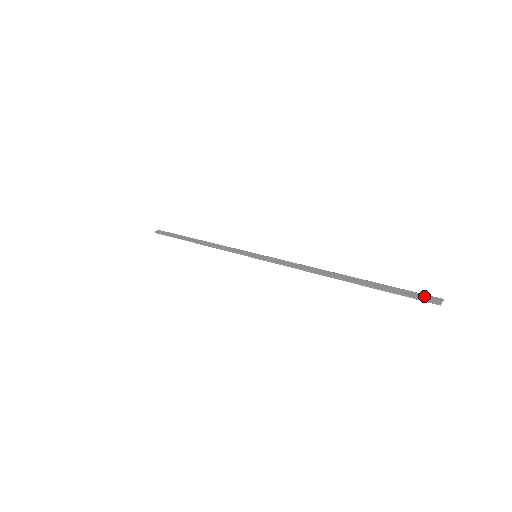
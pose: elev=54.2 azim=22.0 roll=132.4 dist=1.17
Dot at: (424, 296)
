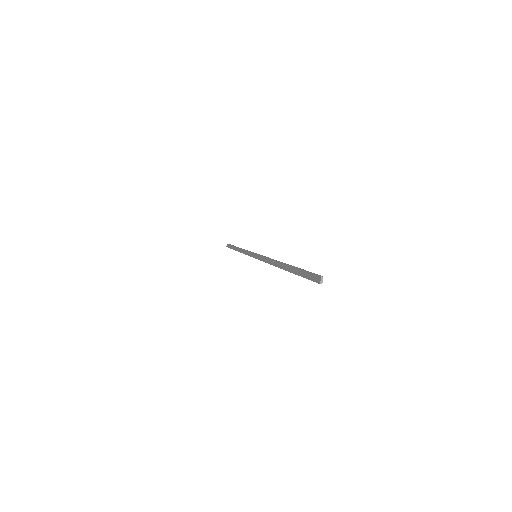
Dot at: (313, 277)
